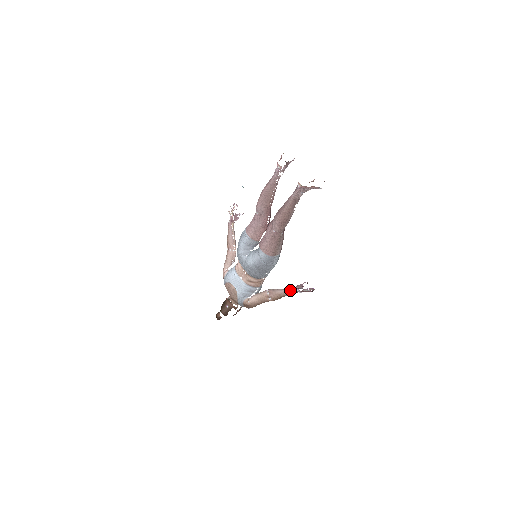
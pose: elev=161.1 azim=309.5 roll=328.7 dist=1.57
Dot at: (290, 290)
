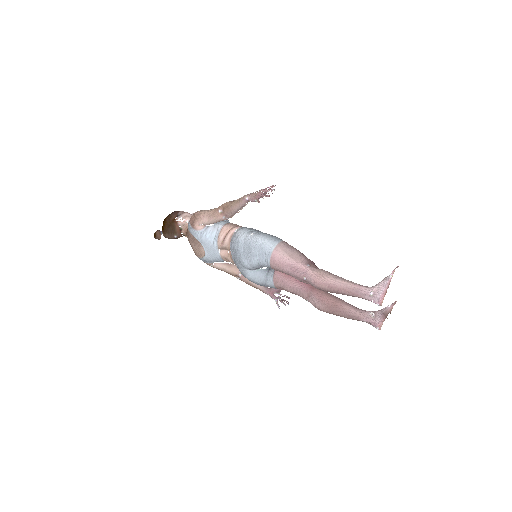
Dot at: (267, 291)
